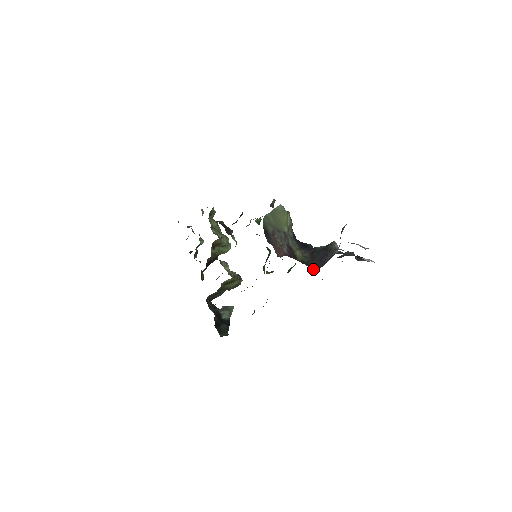
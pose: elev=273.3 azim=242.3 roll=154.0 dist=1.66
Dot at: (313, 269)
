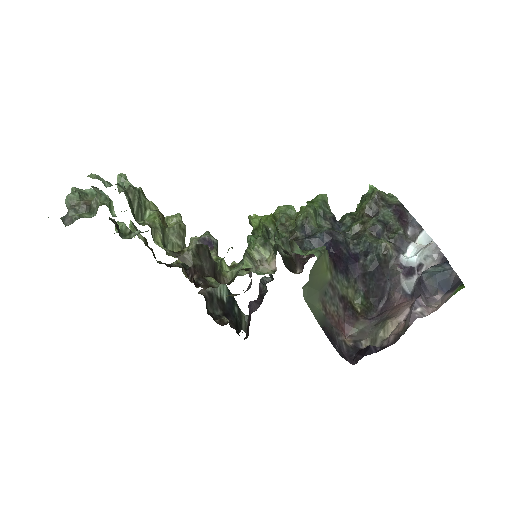
Dot at: occluded
